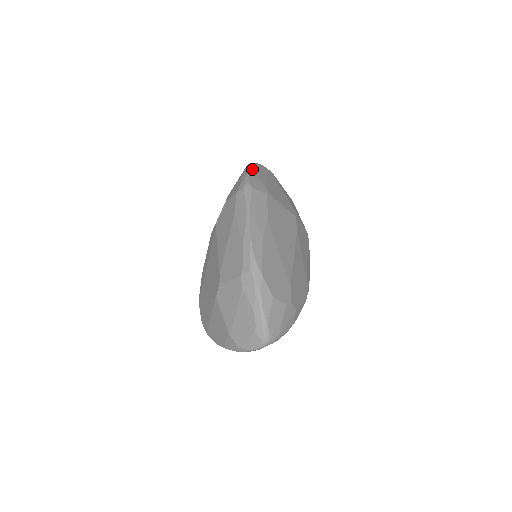
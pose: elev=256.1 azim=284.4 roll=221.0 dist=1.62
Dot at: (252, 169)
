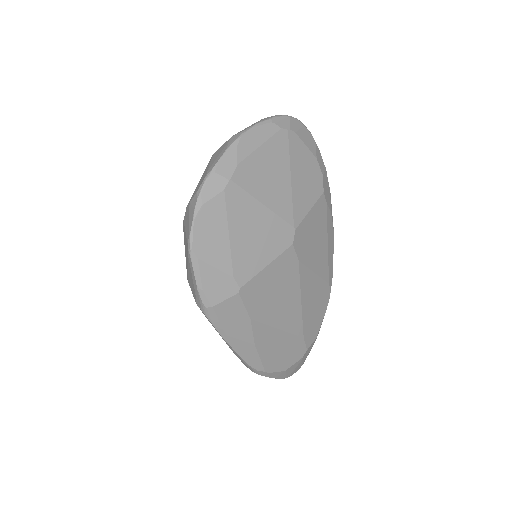
Dot at: (199, 254)
